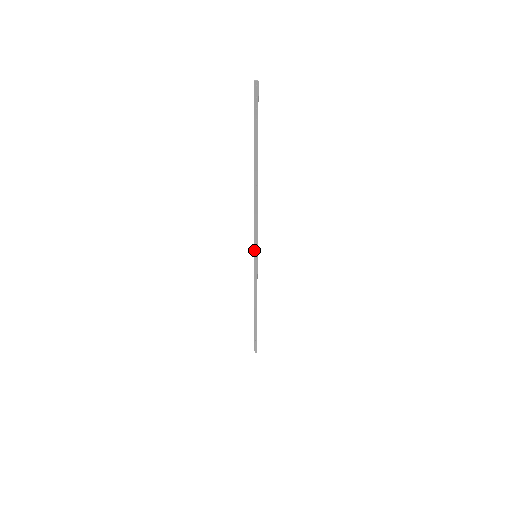
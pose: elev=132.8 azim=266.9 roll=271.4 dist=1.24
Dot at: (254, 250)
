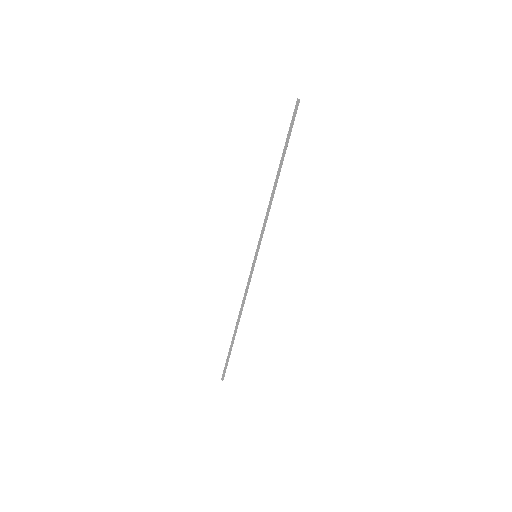
Dot at: (257, 249)
